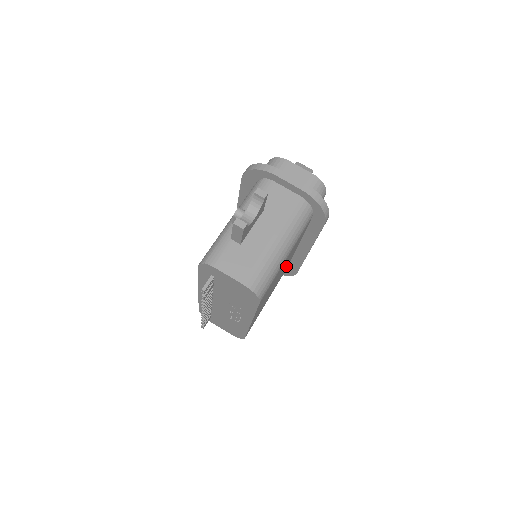
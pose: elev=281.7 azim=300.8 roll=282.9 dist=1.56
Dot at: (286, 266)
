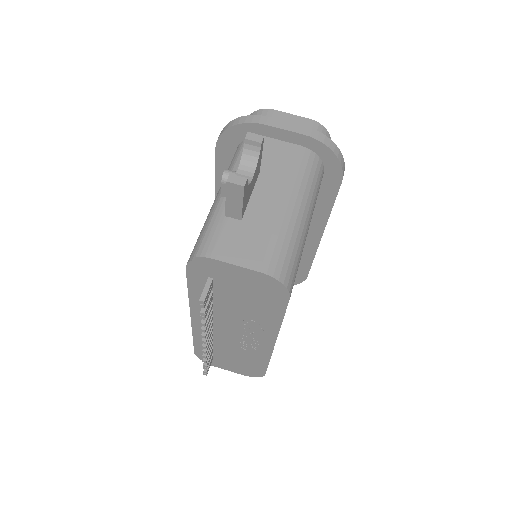
Dot at: occluded
